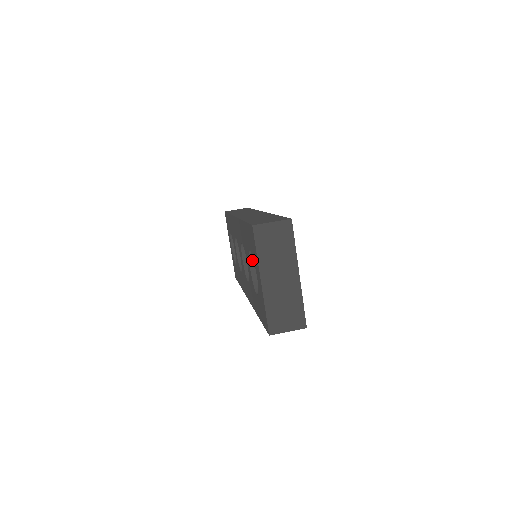
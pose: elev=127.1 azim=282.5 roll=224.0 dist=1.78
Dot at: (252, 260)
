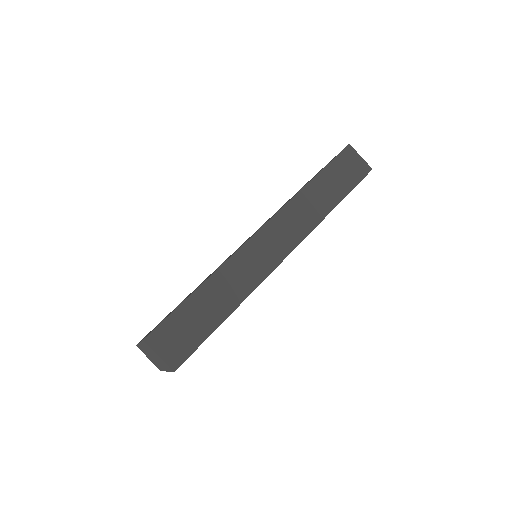
Dot at: occluded
